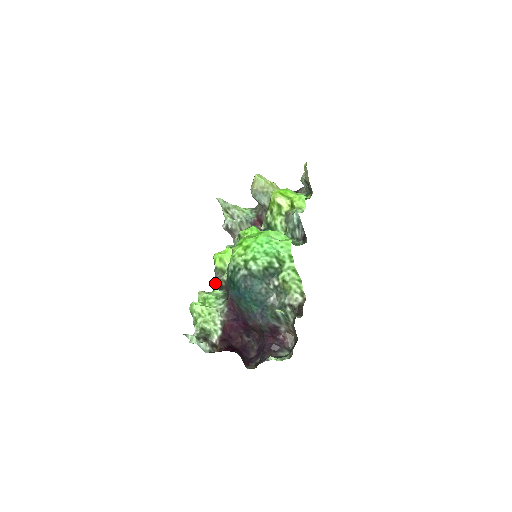
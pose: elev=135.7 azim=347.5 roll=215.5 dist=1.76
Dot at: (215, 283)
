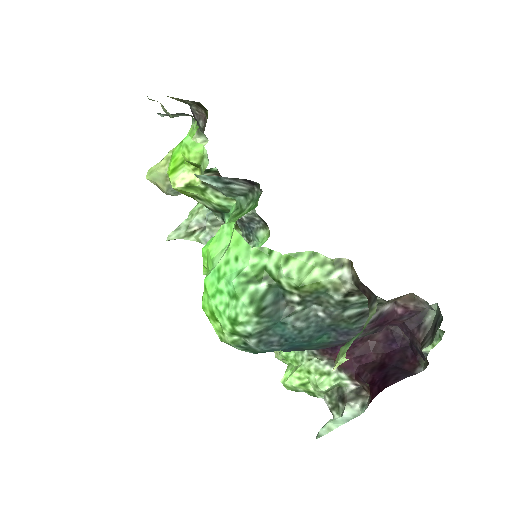
Dot at: occluded
